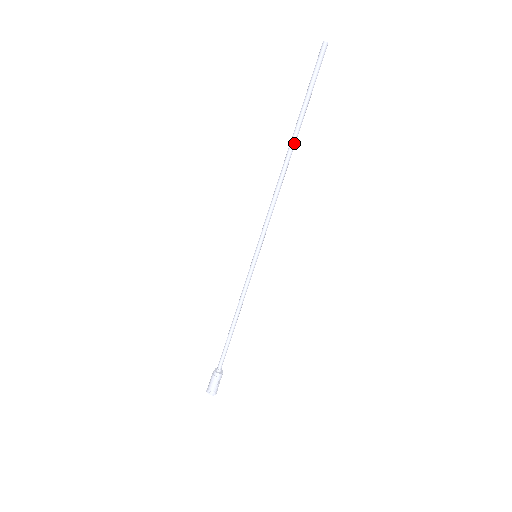
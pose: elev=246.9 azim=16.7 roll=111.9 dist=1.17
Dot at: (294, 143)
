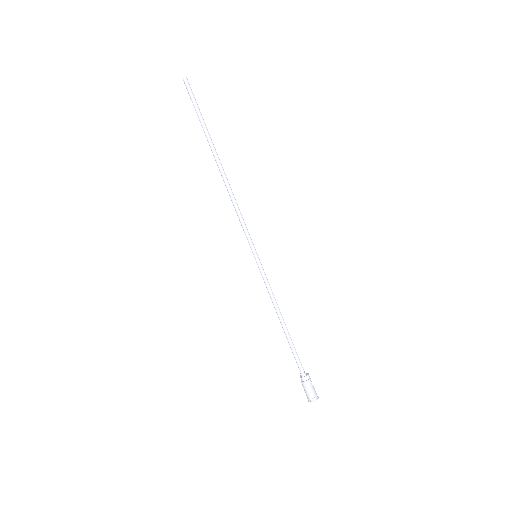
Dot at: (217, 155)
